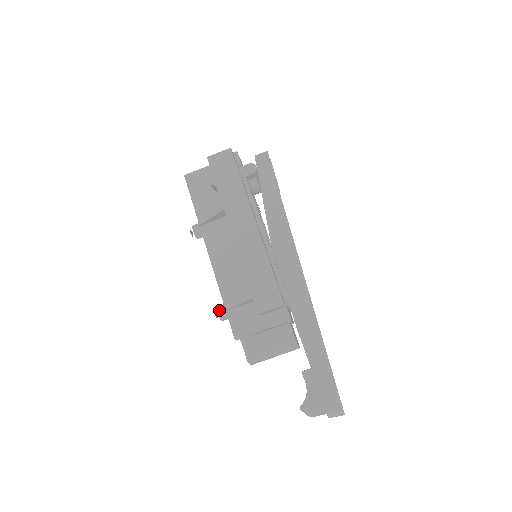
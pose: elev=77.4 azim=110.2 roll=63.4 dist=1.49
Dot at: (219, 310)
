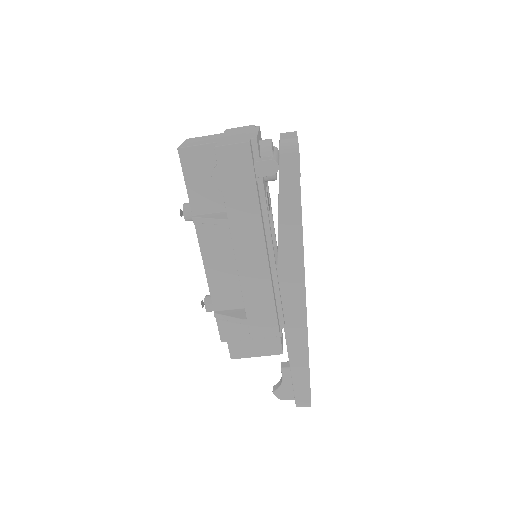
Dot at: (207, 305)
